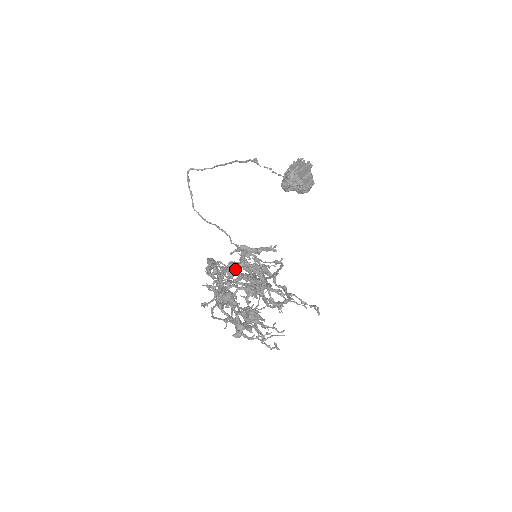
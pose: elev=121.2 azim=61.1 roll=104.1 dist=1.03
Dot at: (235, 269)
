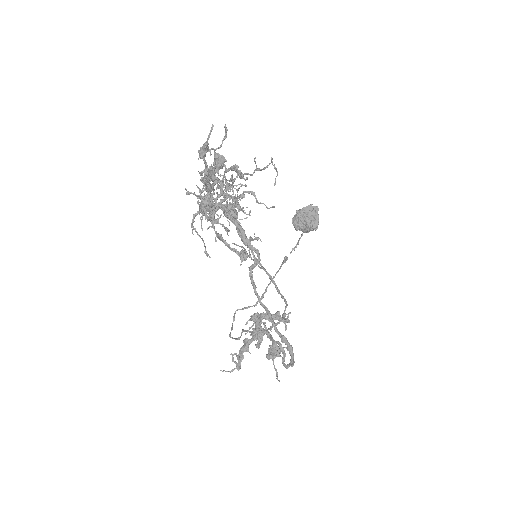
Dot at: occluded
